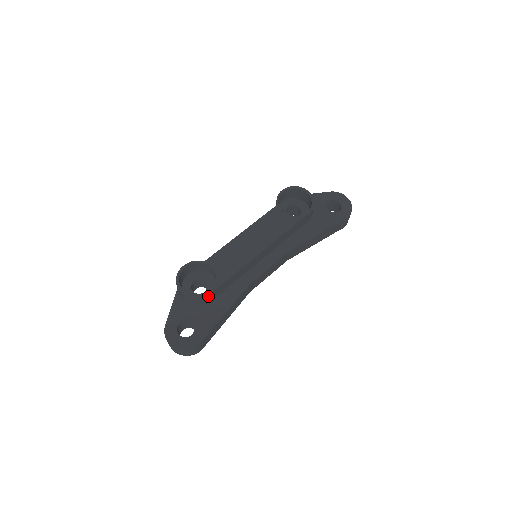
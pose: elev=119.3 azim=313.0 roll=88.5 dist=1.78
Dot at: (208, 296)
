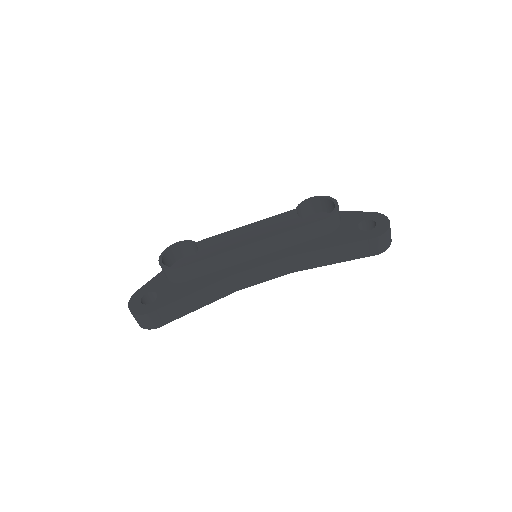
Dot at: (178, 270)
